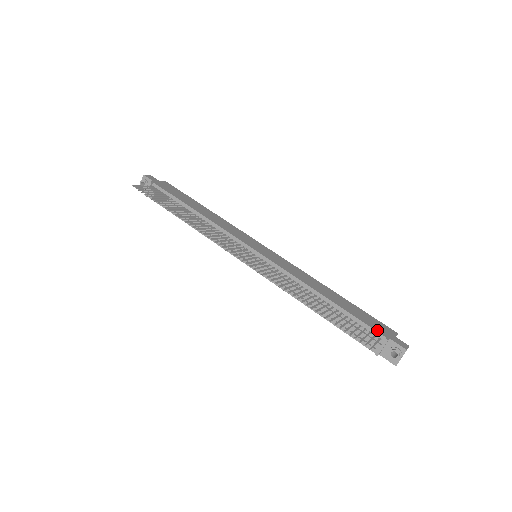
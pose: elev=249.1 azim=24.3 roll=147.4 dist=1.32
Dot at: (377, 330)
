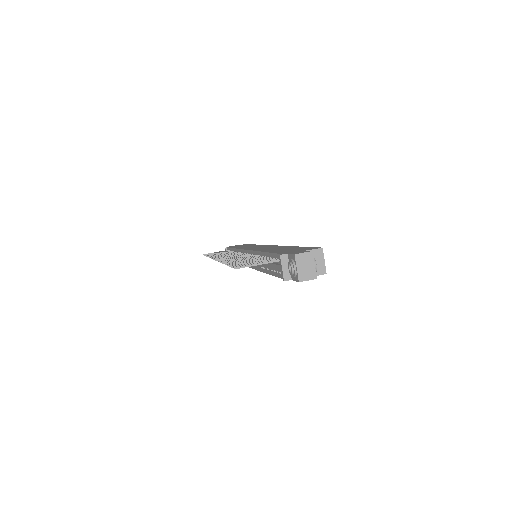
Dot at: (282, 253)
